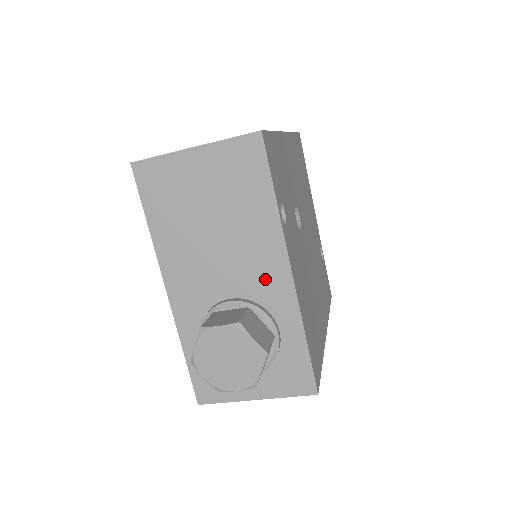
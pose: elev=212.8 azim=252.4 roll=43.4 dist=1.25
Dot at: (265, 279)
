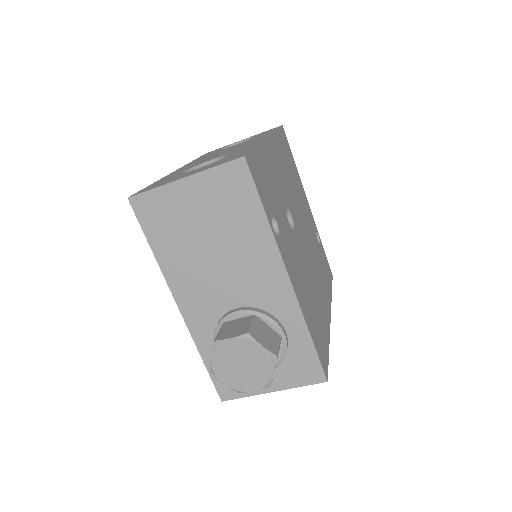
Dot at: (266, 288)
